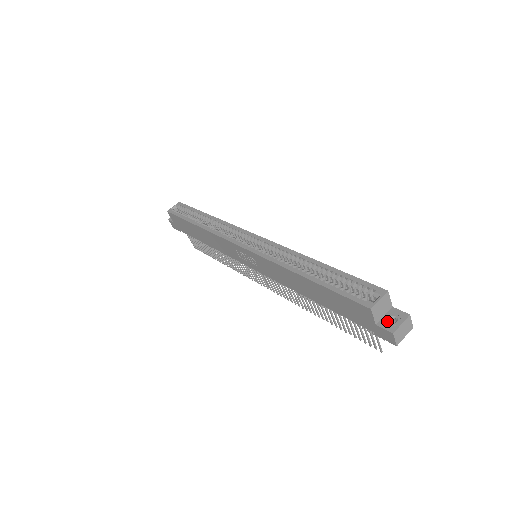
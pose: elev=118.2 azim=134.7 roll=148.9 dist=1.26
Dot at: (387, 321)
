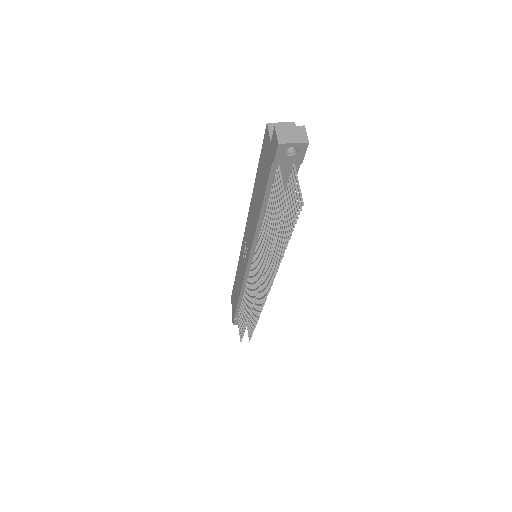
Dot at: occluded
